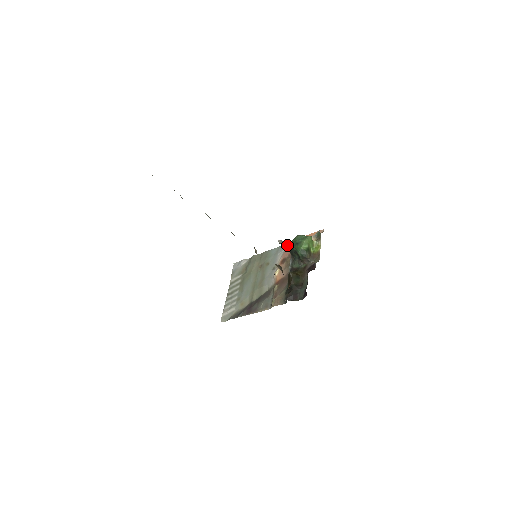
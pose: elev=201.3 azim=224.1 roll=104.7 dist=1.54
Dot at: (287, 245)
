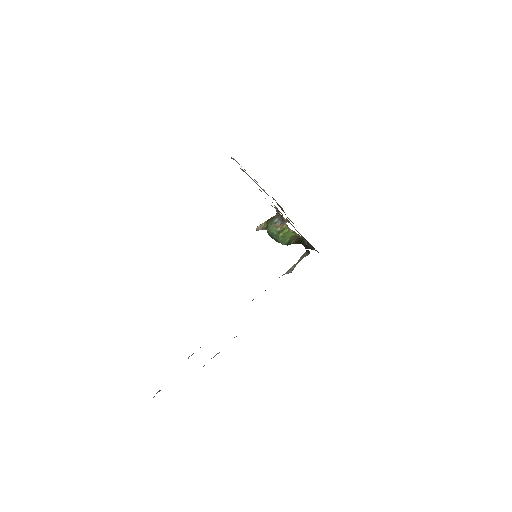
Dot at: occluded
